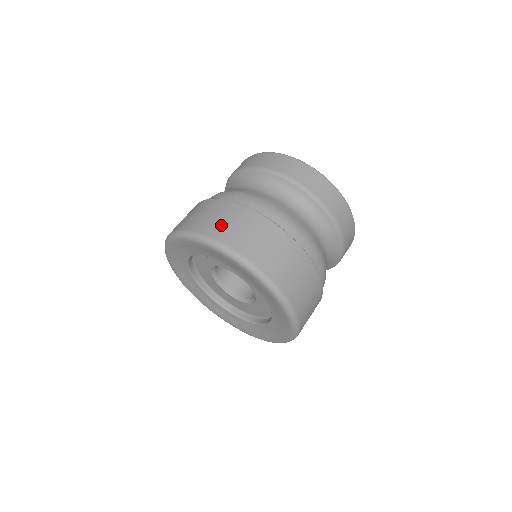
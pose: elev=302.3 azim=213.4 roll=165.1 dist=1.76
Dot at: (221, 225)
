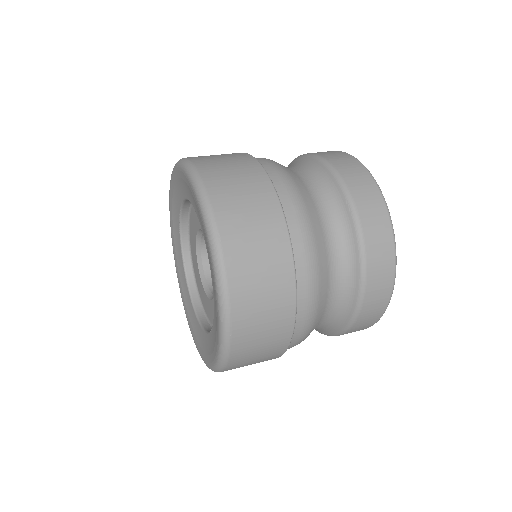
Dot at: occluded
